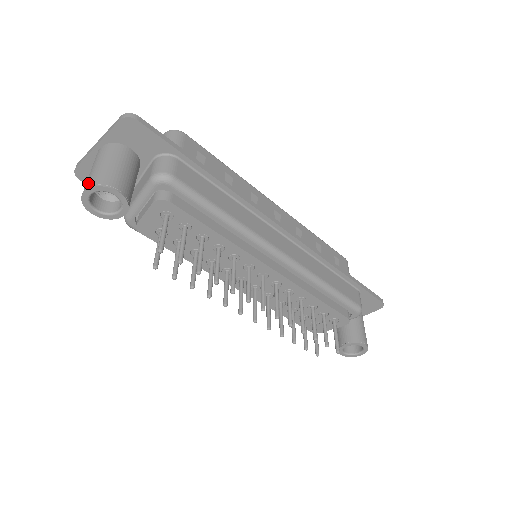
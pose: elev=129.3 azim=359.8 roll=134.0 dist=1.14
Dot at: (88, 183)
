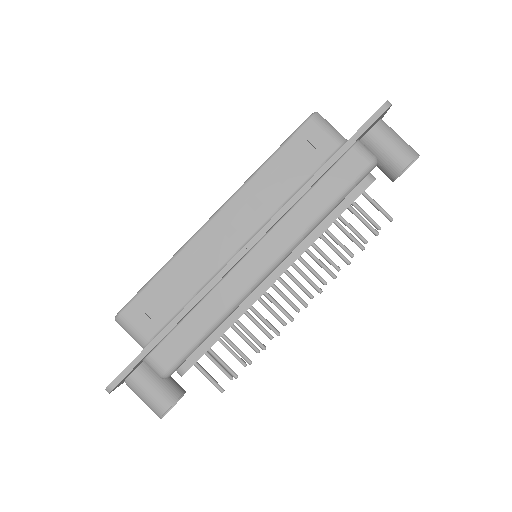
Dot at: (156, 414)
